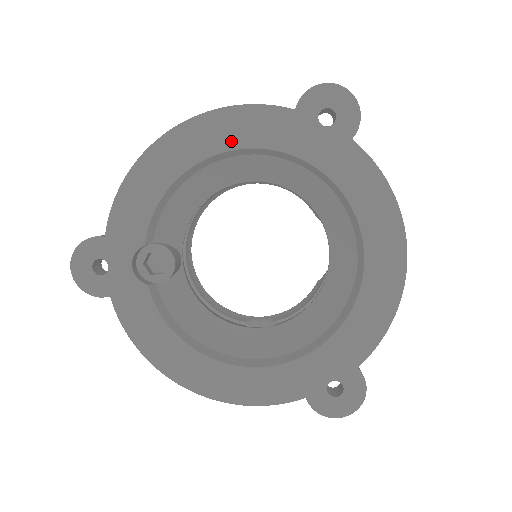
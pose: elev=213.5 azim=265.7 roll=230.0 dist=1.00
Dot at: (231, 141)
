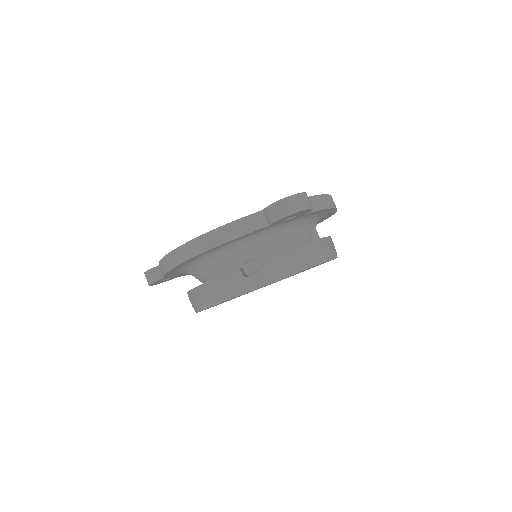
Dot at: occluded
